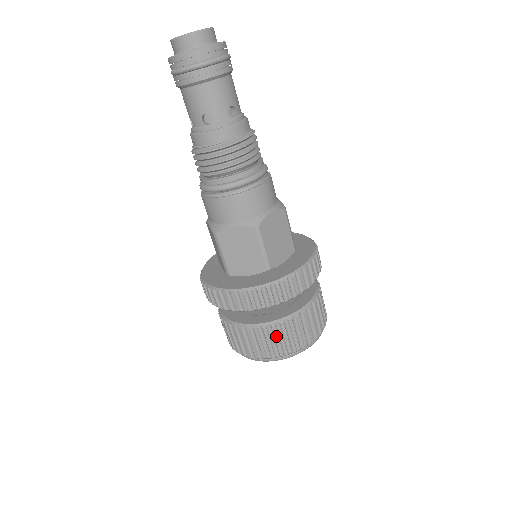
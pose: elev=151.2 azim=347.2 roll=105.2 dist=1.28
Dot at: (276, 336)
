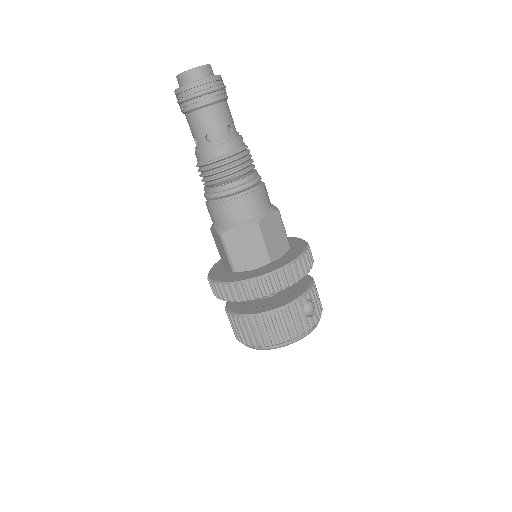
Dot at: (236, 326)
